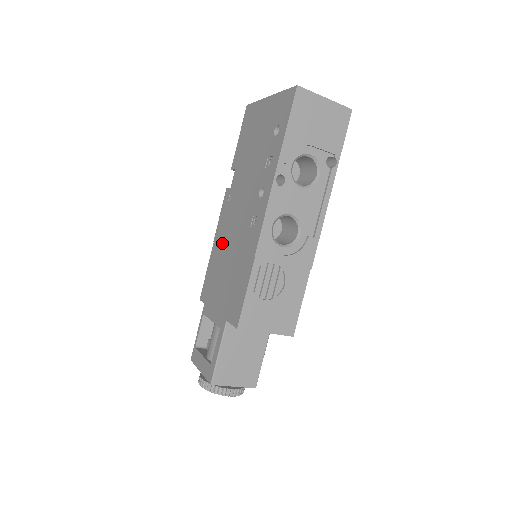
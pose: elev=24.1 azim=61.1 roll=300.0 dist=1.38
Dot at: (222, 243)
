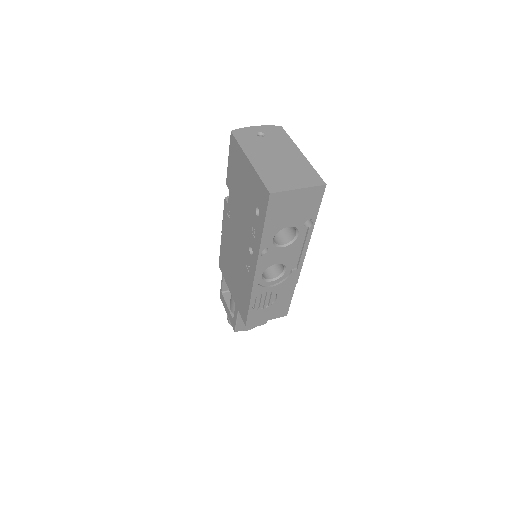
Dot at: (228, 246)
